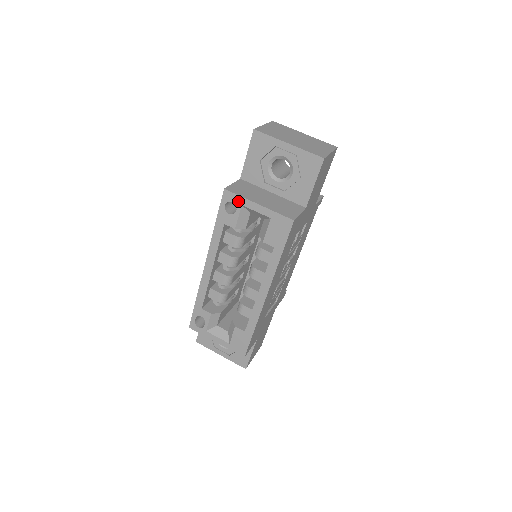
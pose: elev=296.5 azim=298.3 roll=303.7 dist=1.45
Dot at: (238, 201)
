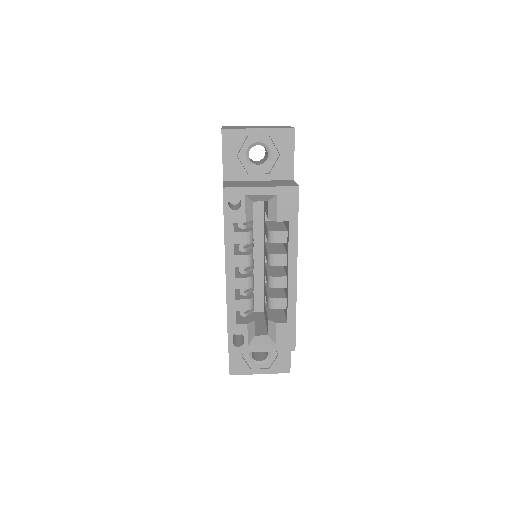
Dot at: (240, 193)
